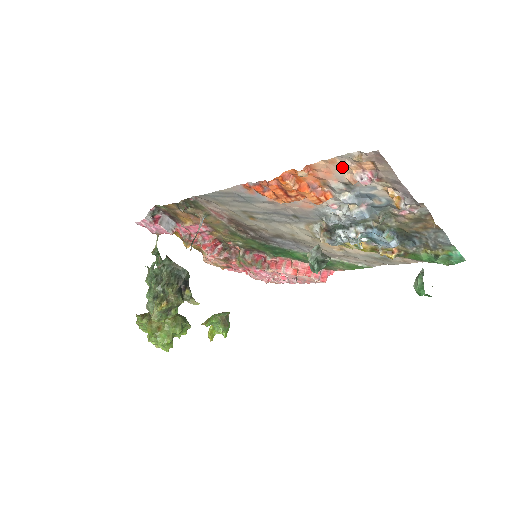
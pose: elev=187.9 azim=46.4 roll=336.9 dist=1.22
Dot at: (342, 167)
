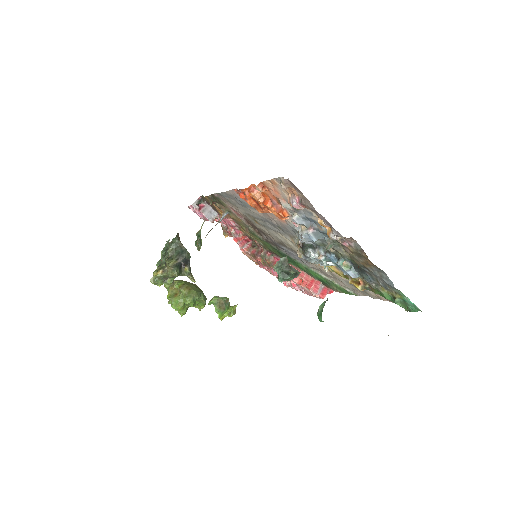
Dot at: (282, 189)
